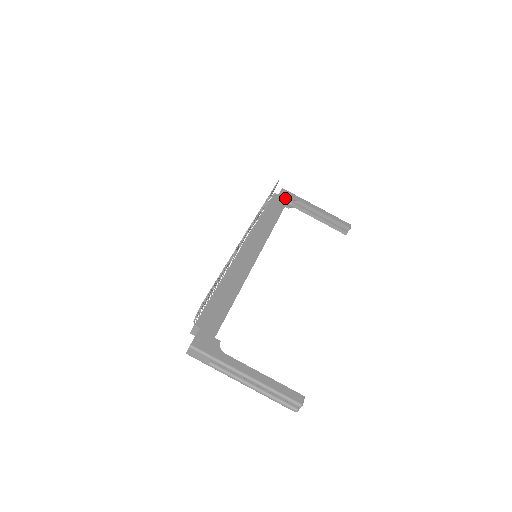
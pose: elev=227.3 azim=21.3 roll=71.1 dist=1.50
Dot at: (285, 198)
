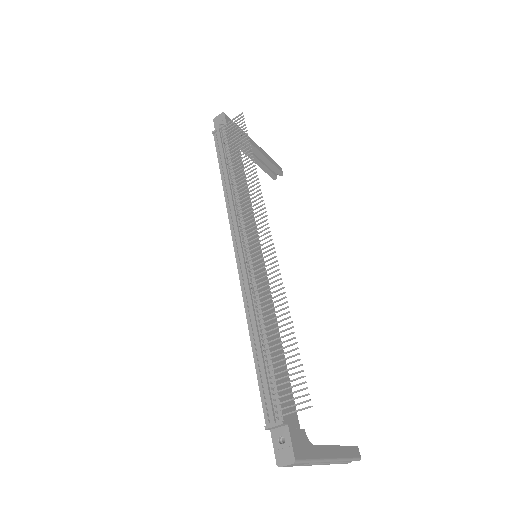
Dot at: occluded
